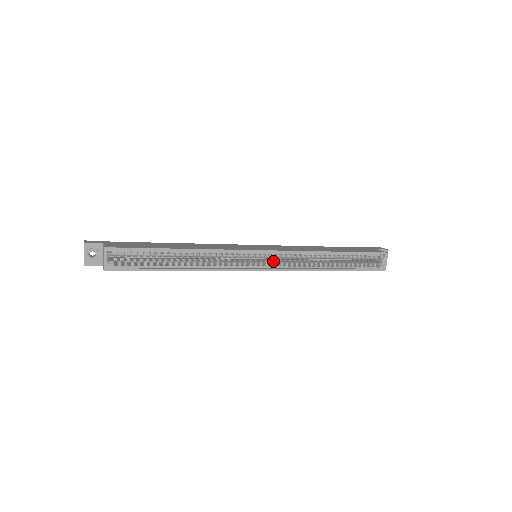
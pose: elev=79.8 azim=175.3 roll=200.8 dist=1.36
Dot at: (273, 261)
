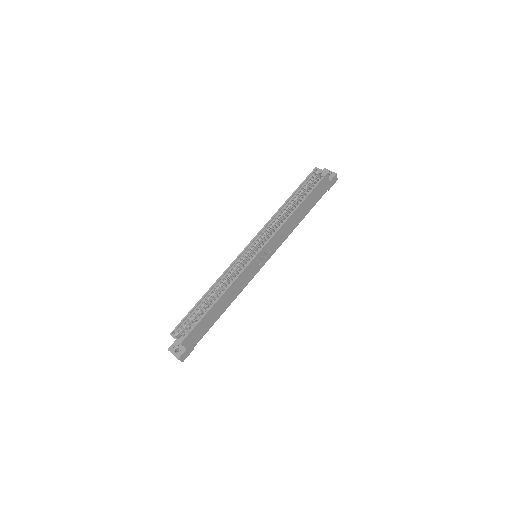
Dot at: occluded
